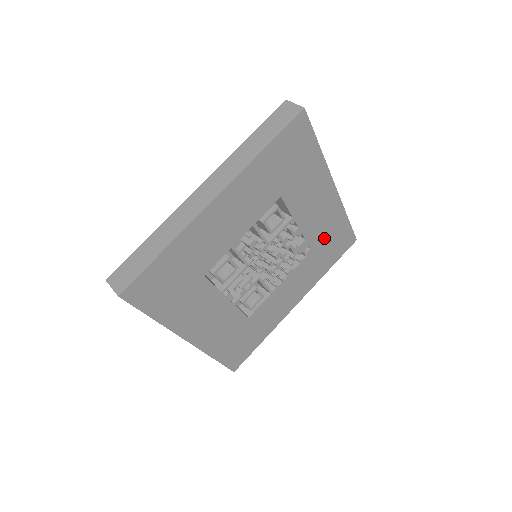
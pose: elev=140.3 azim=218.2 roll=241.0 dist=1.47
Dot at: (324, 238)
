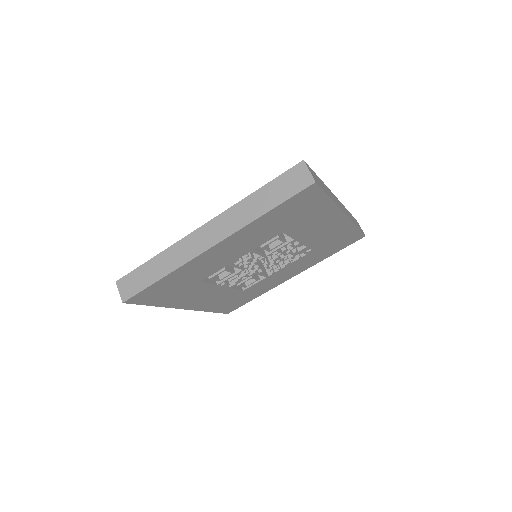
Dot at: (328, 242)
